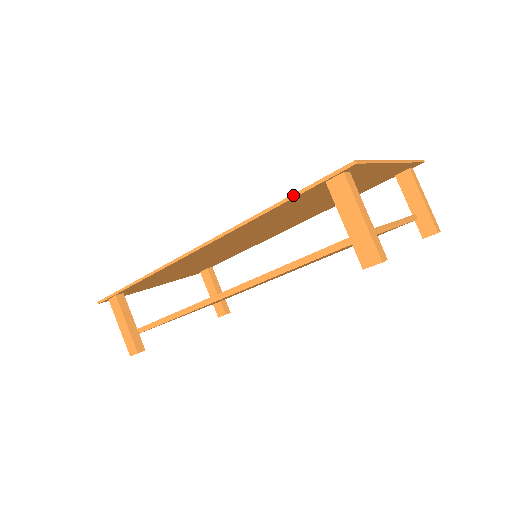
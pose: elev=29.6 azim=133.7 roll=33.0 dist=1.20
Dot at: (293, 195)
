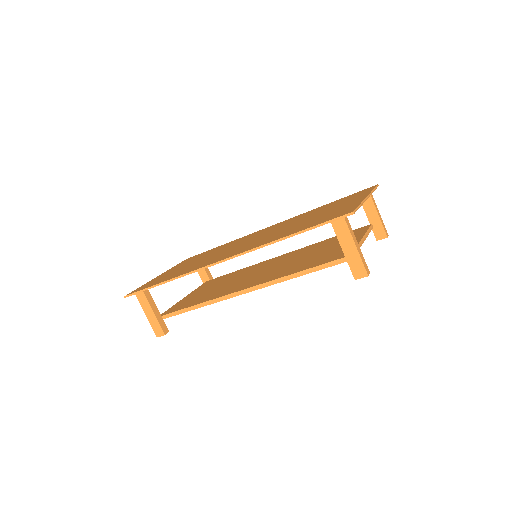
Dot at: (307, 229)
